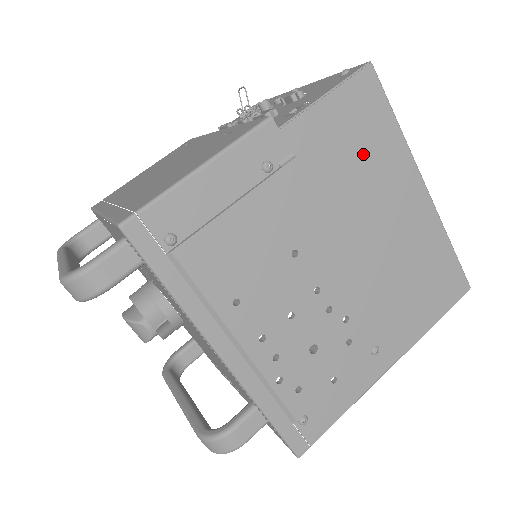
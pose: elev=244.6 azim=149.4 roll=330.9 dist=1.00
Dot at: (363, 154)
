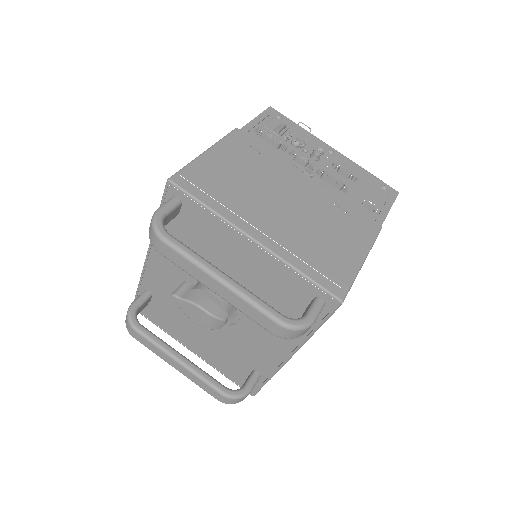
Dot at: occluded
